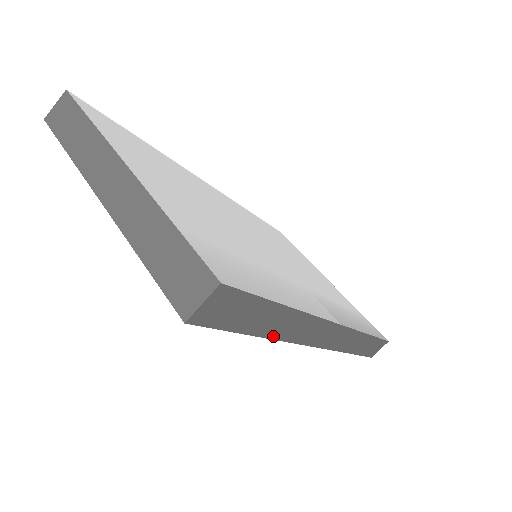
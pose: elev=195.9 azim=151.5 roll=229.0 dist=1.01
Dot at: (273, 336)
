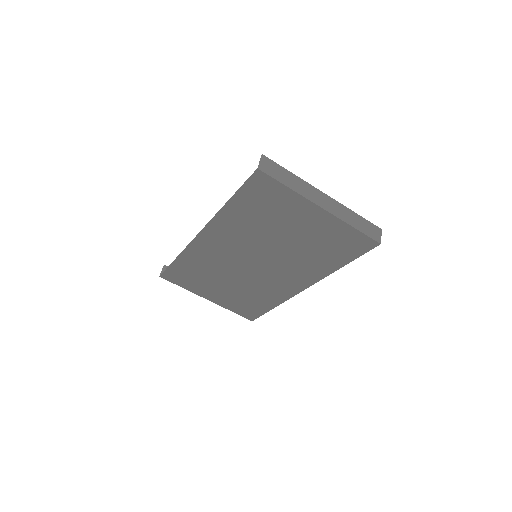
Dot at: (337, 269)
